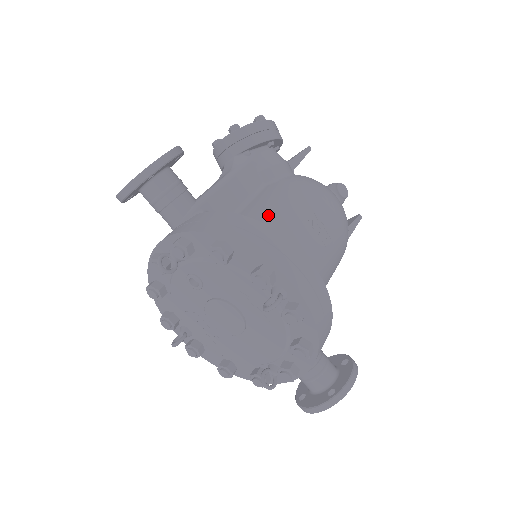
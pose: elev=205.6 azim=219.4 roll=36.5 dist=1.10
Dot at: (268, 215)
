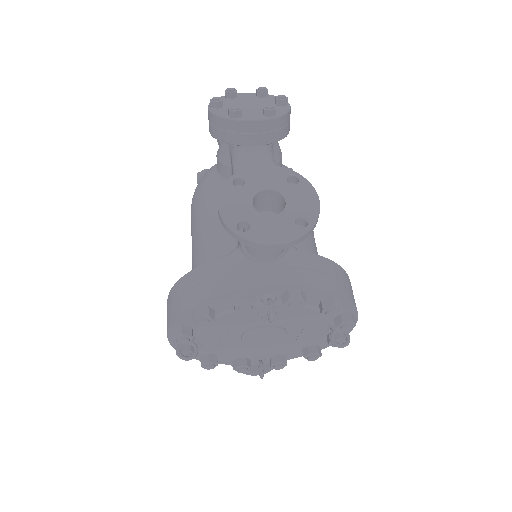
Dot at: occluded
